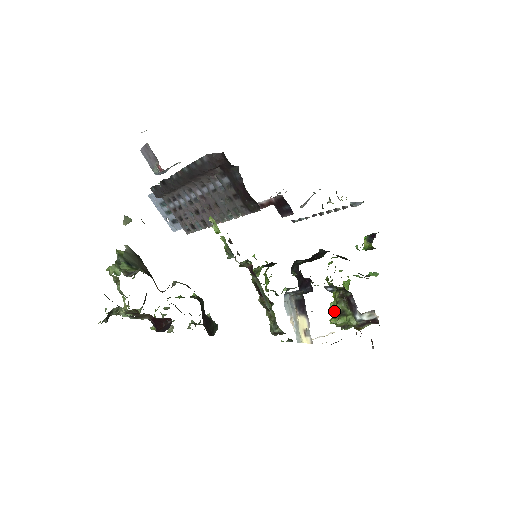
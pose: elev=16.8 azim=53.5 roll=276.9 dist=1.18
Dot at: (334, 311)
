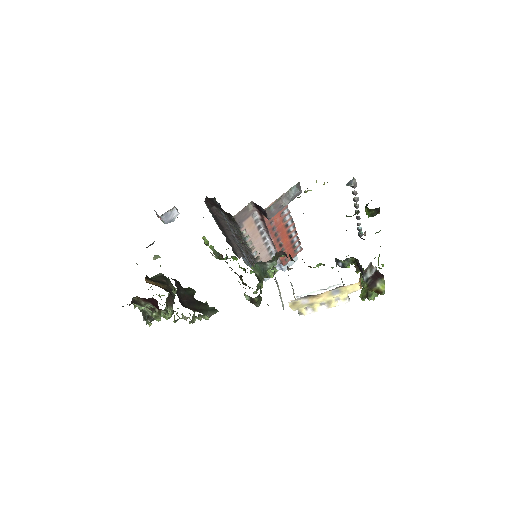
Dot at: occluded
